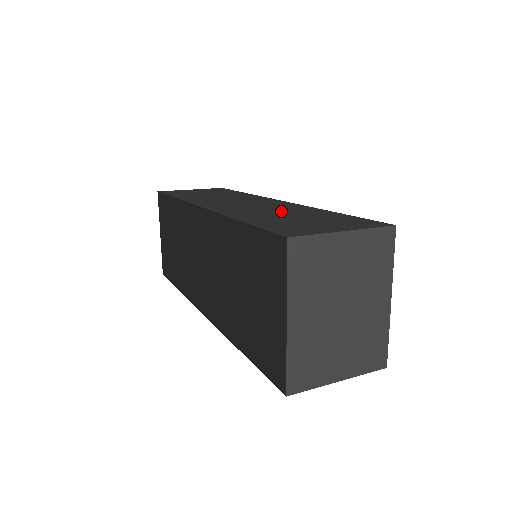
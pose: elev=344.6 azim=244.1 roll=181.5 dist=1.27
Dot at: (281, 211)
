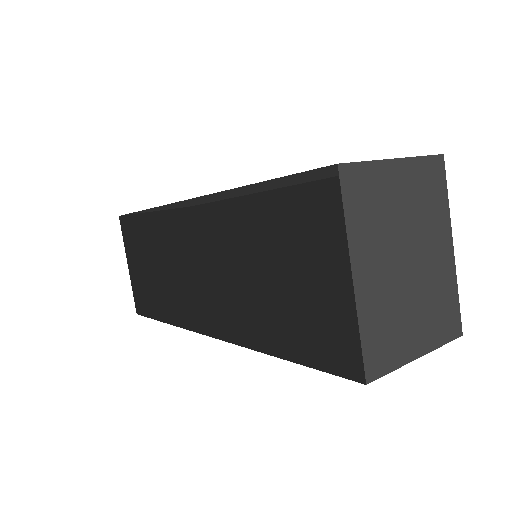
Dot at: (288, 182)
